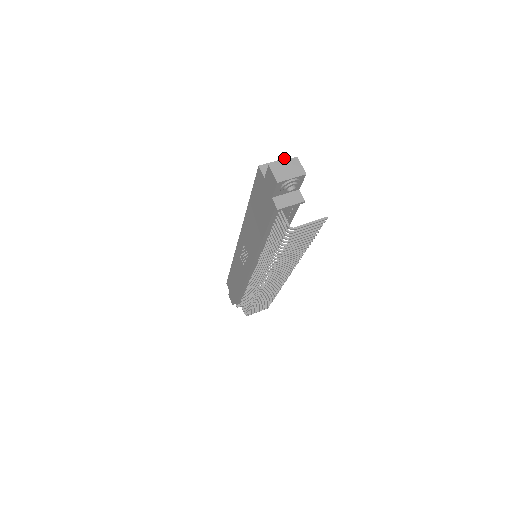
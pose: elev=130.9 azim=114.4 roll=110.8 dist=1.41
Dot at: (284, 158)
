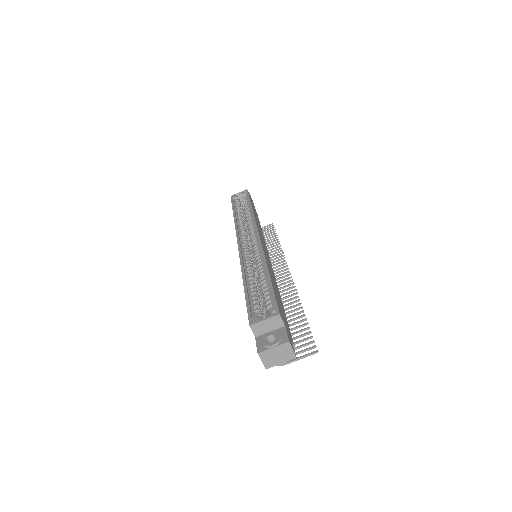
Dot at: (278, 314)
